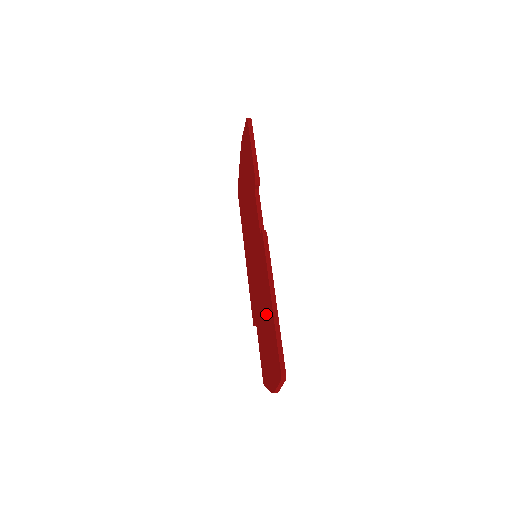
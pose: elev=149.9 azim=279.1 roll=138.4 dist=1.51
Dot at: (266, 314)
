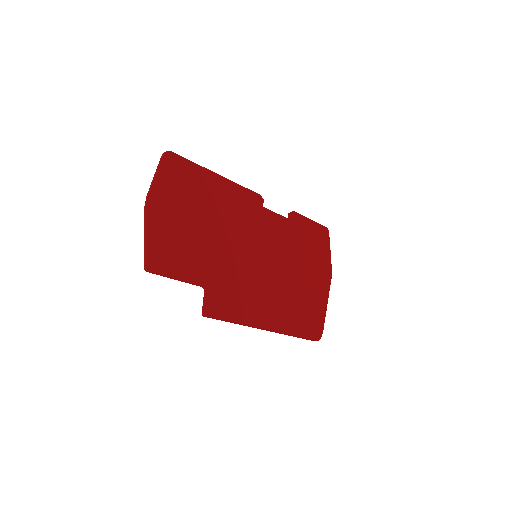
Dot at: (209, 207)
